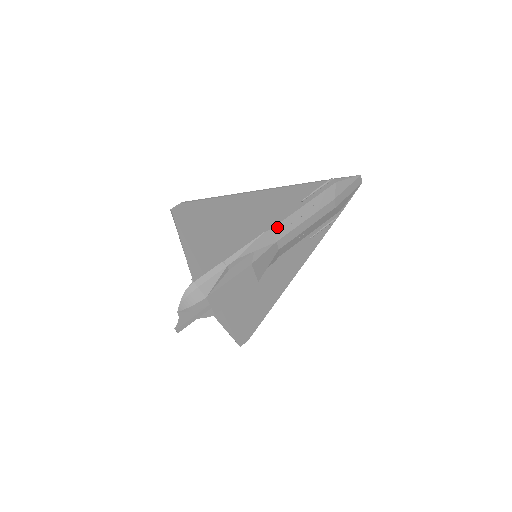
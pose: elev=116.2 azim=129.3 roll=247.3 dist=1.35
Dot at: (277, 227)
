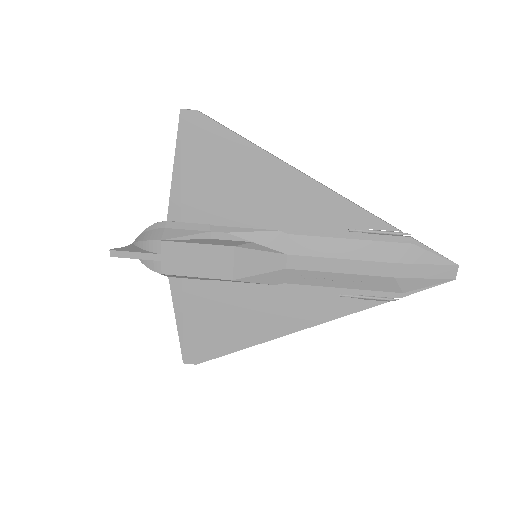
Dot at: (299, 238)
